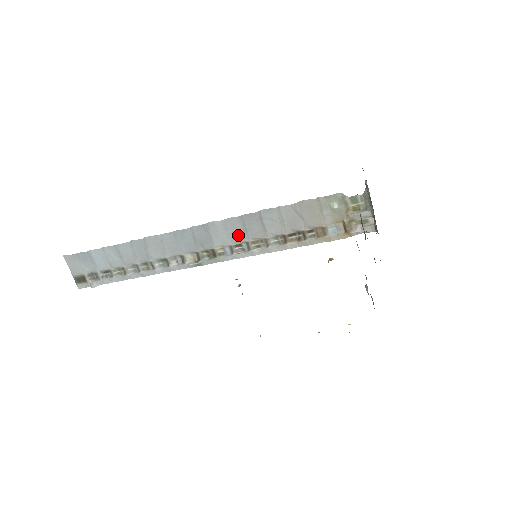
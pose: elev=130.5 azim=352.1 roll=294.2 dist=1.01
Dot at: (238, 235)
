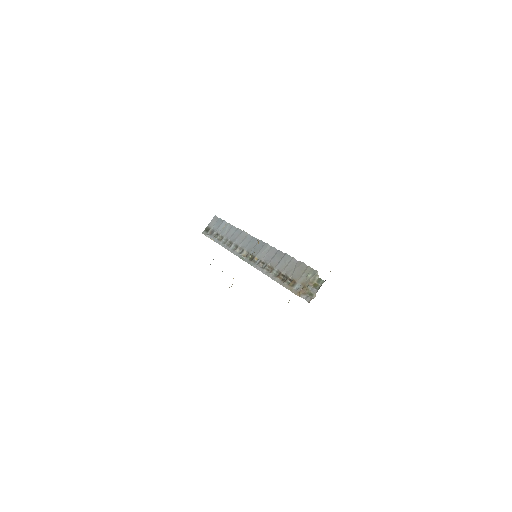
Dot at: (268, 258)
